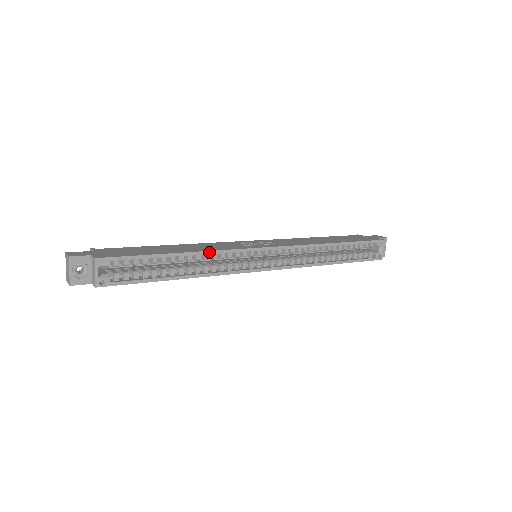
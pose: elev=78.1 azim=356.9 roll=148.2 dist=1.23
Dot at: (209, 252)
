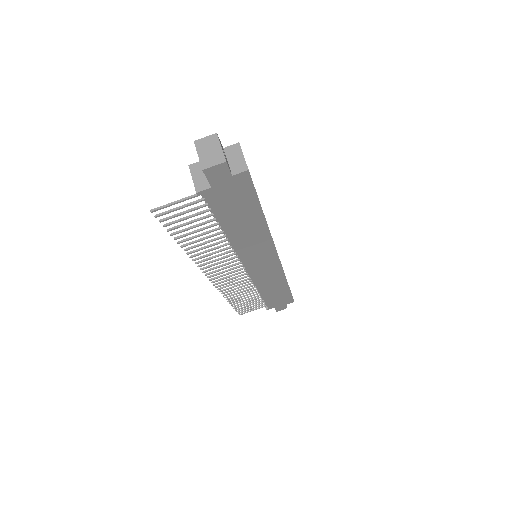
Dot at: occluded
